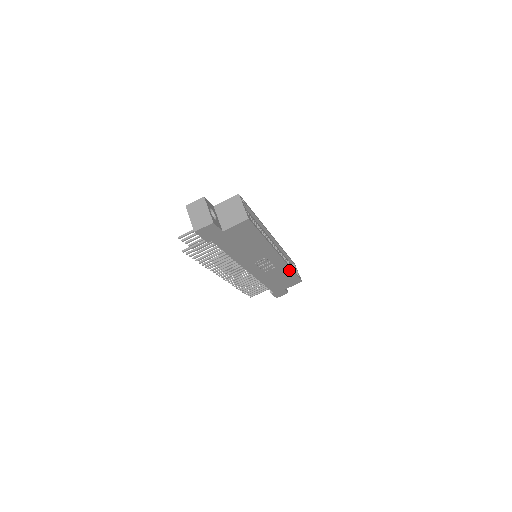
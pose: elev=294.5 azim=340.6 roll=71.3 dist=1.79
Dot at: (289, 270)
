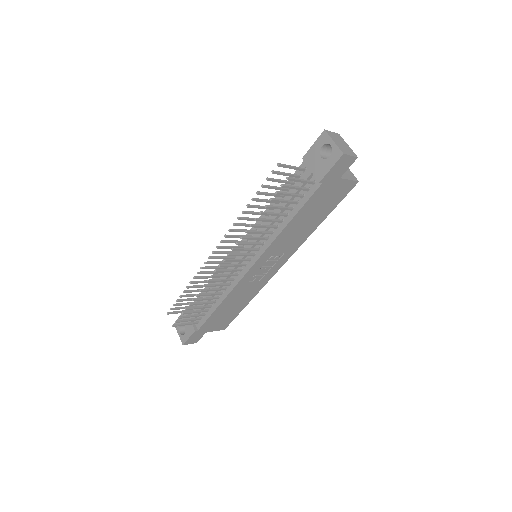
Dot at: (251, 297)
